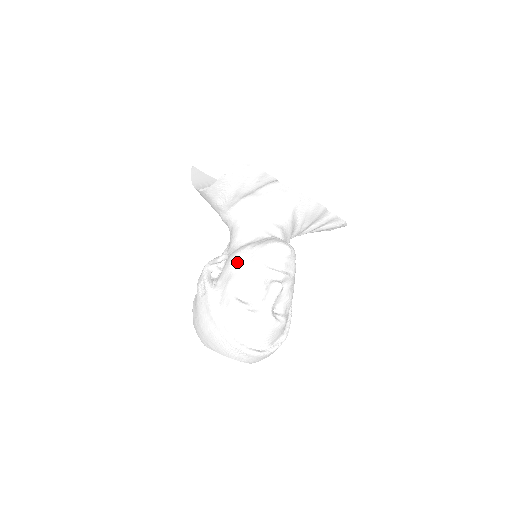
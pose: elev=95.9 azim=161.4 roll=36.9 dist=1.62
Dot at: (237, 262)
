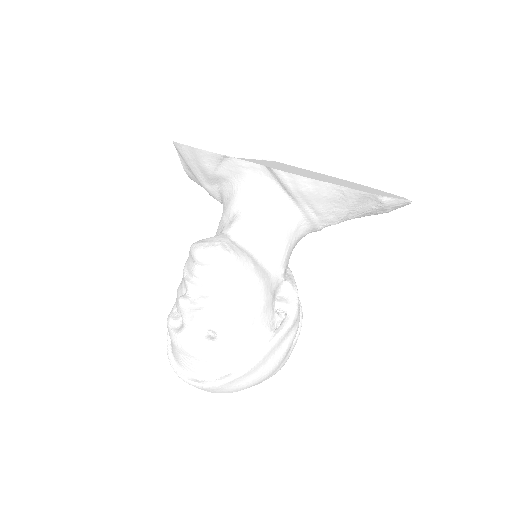
Dot at: occluded
